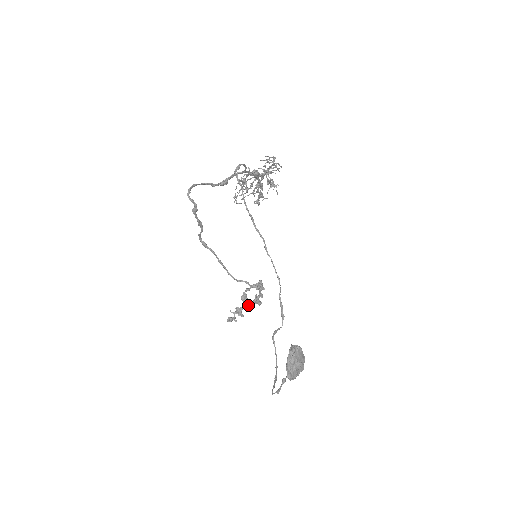
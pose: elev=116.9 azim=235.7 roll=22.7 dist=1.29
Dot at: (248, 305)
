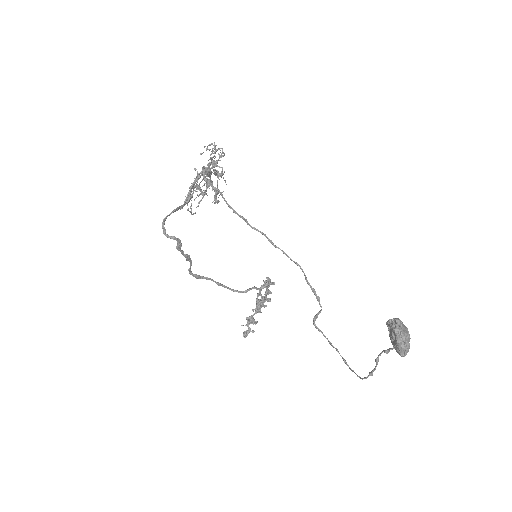
Dot at: (257, 309)
